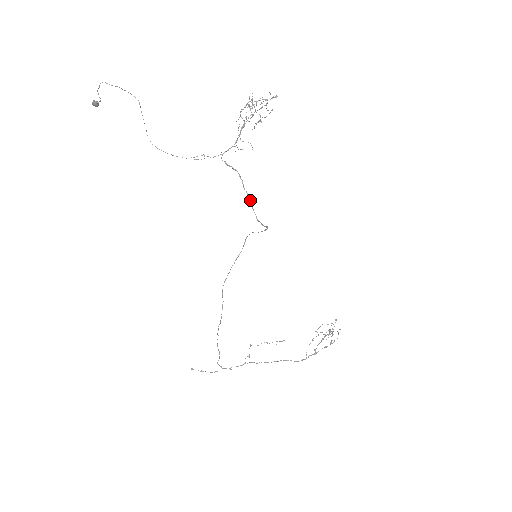
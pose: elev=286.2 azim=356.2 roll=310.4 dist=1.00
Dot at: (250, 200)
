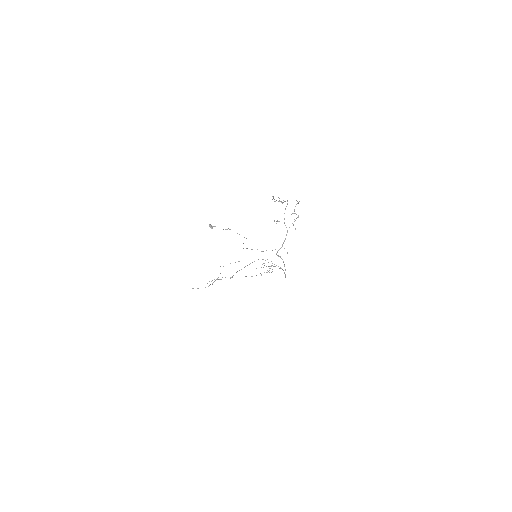
Dot at: occluded
